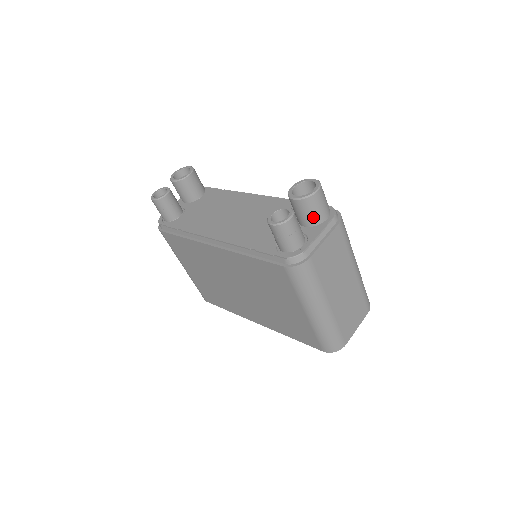
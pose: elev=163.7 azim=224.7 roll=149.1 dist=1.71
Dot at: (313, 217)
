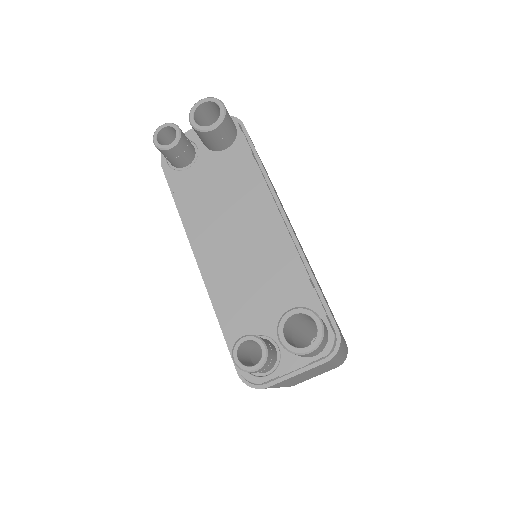
Dot at: occluded
